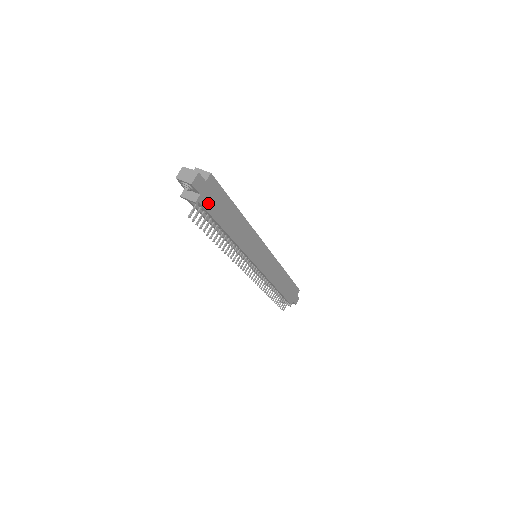
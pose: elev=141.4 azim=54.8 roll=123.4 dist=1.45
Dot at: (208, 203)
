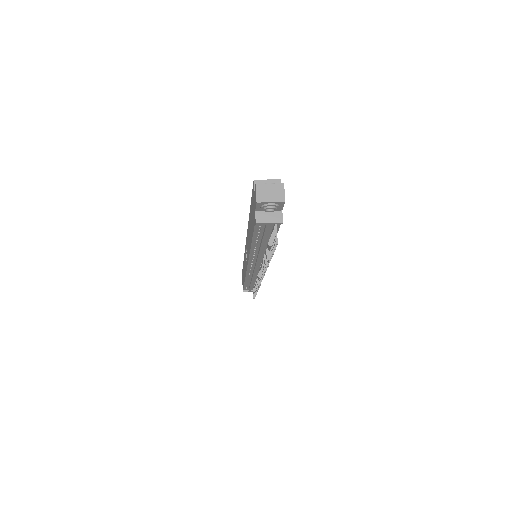
Dot at: occluded
